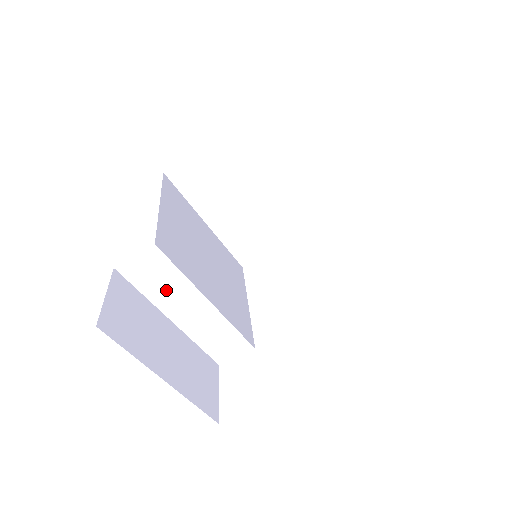
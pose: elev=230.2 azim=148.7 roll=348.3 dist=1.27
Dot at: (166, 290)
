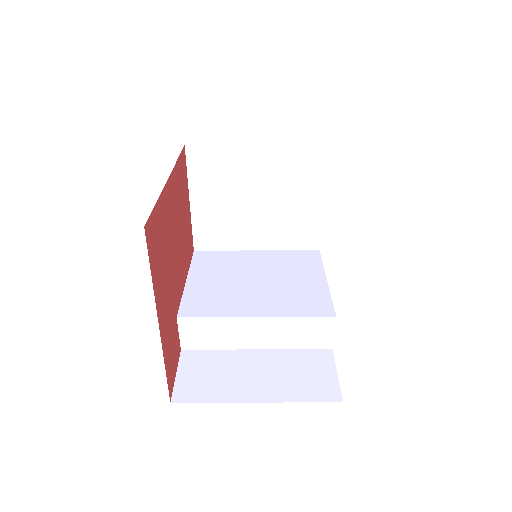
Dot at: (223, 335)
